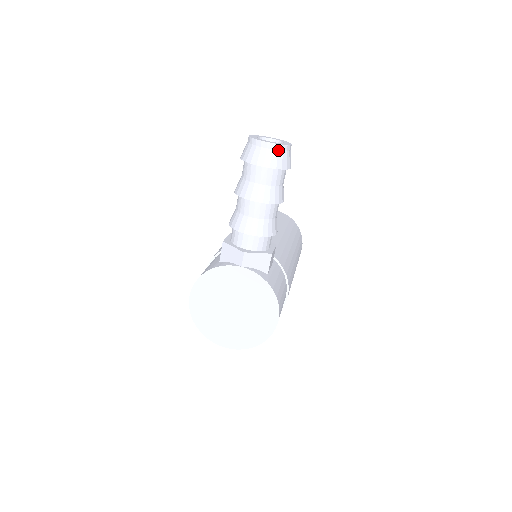
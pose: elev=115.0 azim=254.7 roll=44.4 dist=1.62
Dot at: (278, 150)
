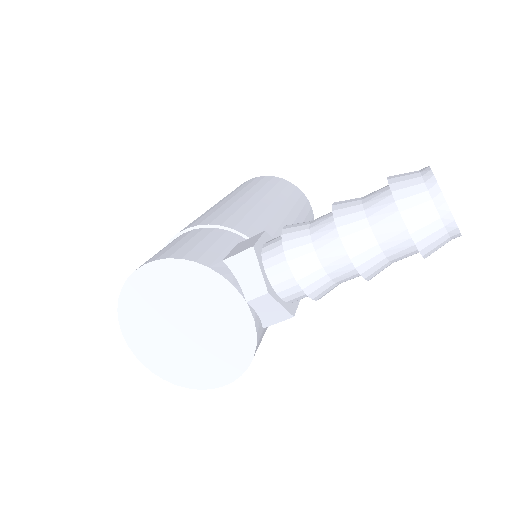
Dot at: (448, 232)
